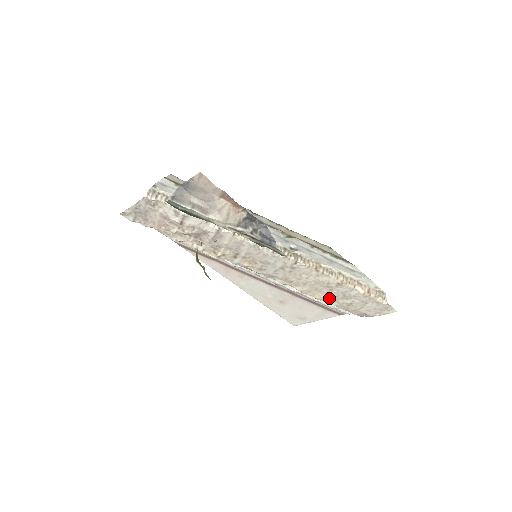
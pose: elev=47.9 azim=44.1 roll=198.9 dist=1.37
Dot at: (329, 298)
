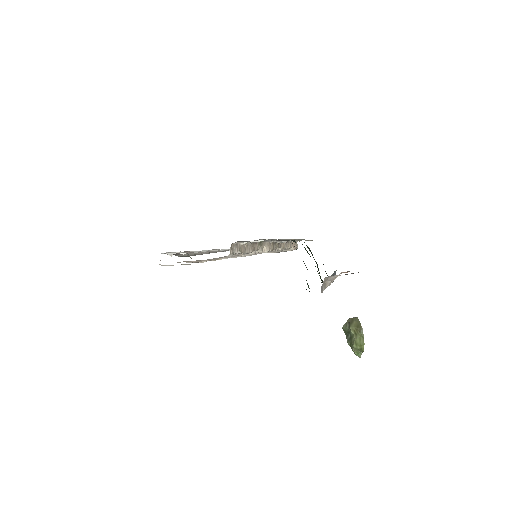
Dot at: occluded
